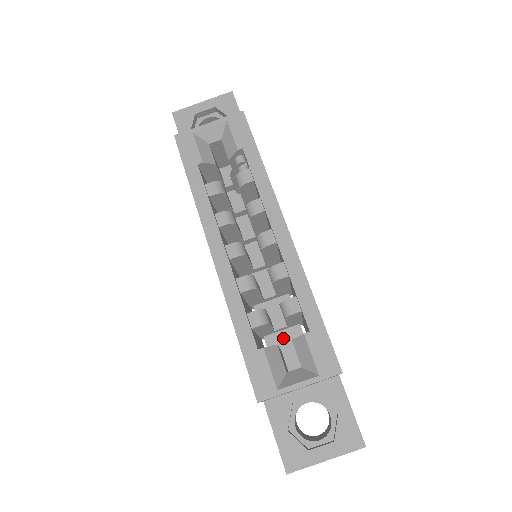
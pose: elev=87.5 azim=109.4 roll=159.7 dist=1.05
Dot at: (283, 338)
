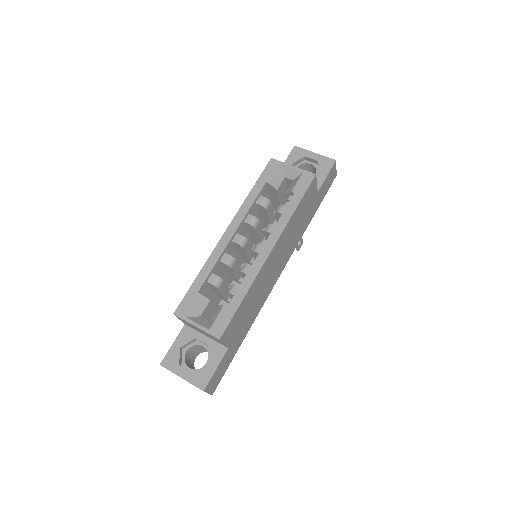
Dot at: occluded
